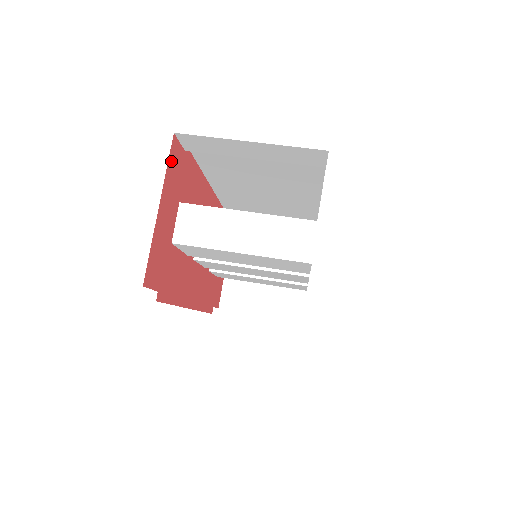
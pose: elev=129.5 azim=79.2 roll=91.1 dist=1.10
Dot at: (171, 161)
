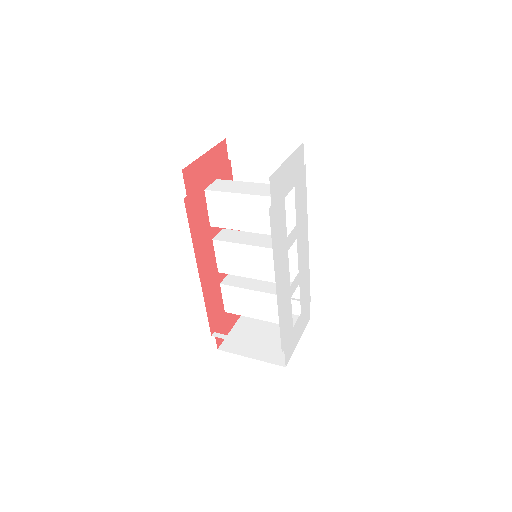
Dot at: (220, 148)
